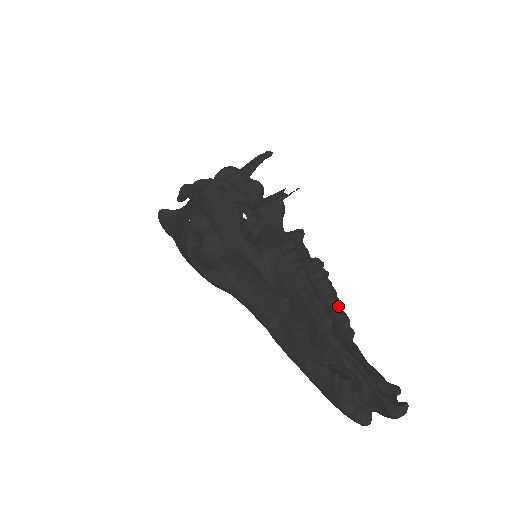
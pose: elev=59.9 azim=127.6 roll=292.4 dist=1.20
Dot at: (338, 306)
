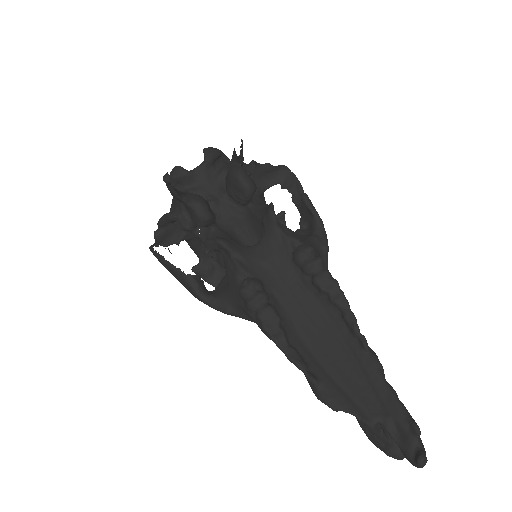
Dot at: (342, 308)
